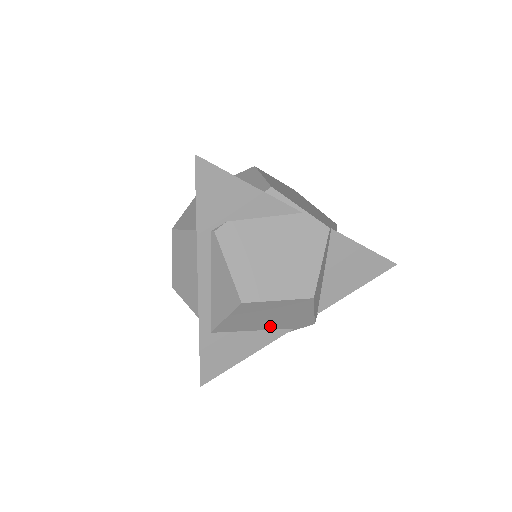
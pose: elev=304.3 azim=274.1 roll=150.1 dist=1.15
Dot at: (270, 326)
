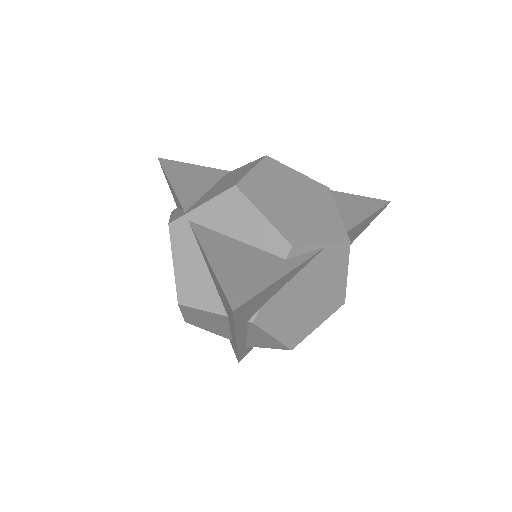
Dot at: occluded
